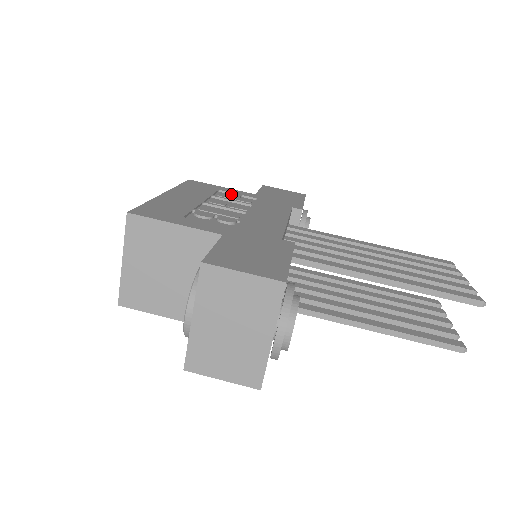
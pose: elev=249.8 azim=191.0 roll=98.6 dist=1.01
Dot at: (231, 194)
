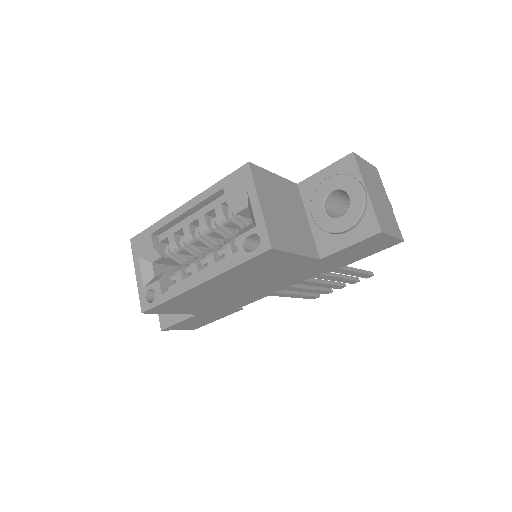
Dot at: occluded
